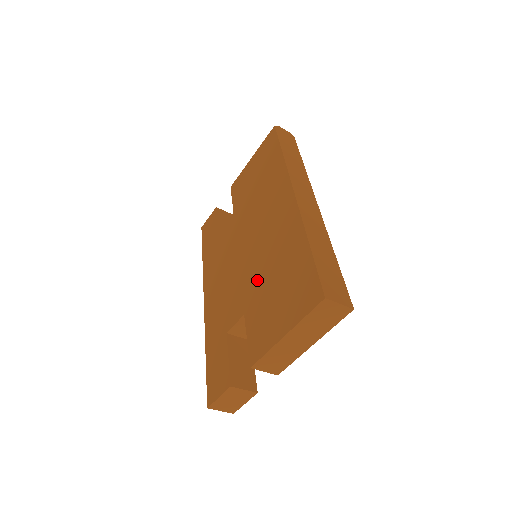
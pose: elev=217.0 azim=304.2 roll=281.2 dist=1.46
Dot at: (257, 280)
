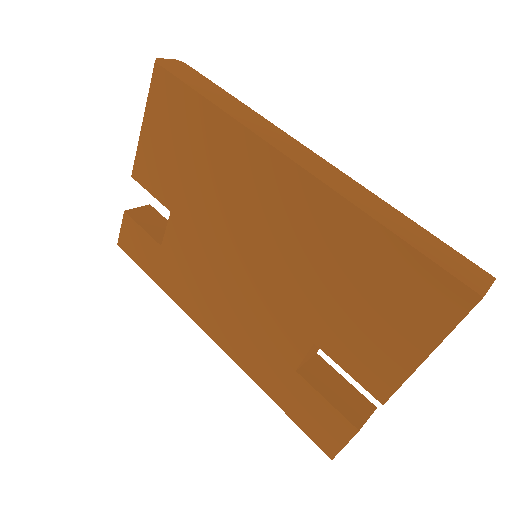
Dot at: (306, 296)
